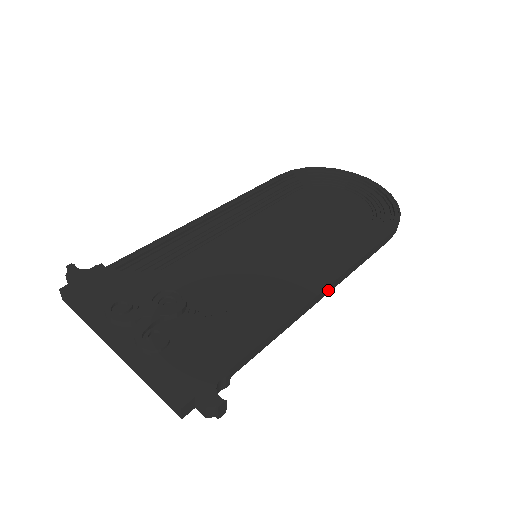
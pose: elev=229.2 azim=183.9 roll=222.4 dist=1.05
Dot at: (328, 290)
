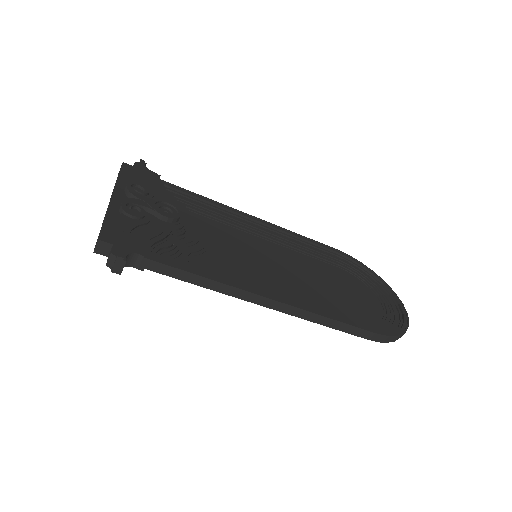
Dot at: (277, 307)
